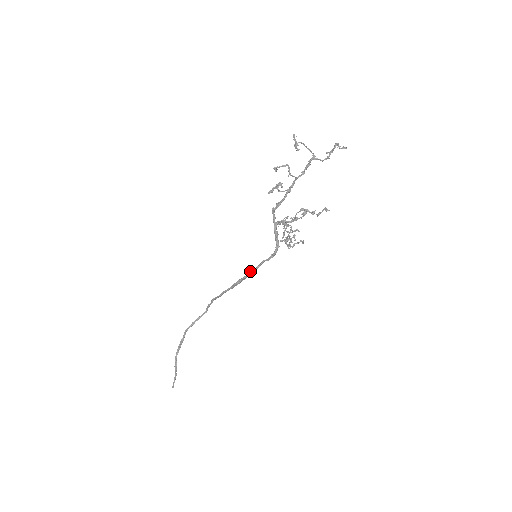
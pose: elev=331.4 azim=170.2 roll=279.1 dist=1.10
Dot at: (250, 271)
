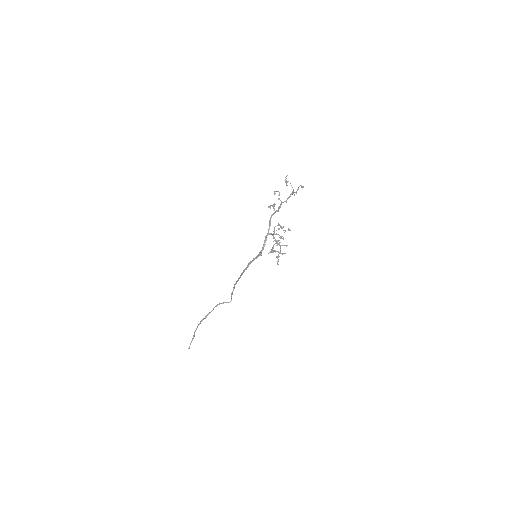
Dot at: (248, 263)
